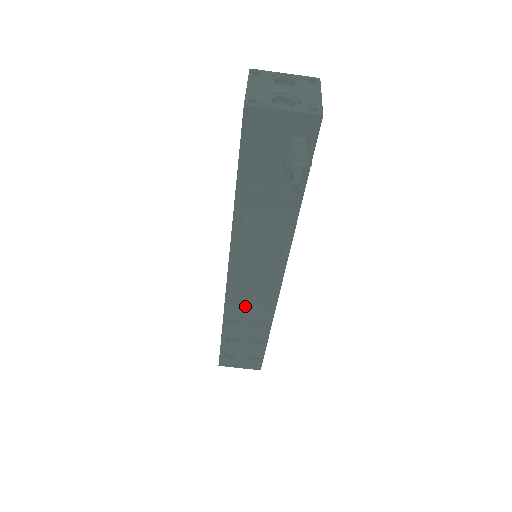
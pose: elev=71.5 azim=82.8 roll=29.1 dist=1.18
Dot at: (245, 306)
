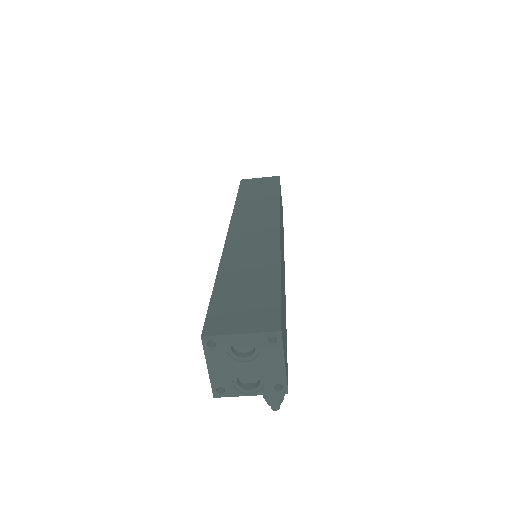
Dot at: occluded
